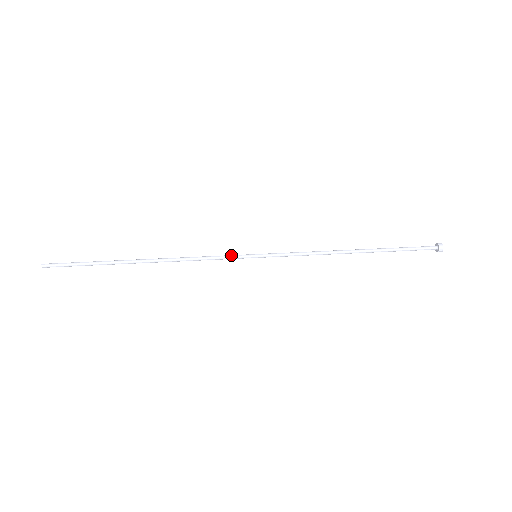
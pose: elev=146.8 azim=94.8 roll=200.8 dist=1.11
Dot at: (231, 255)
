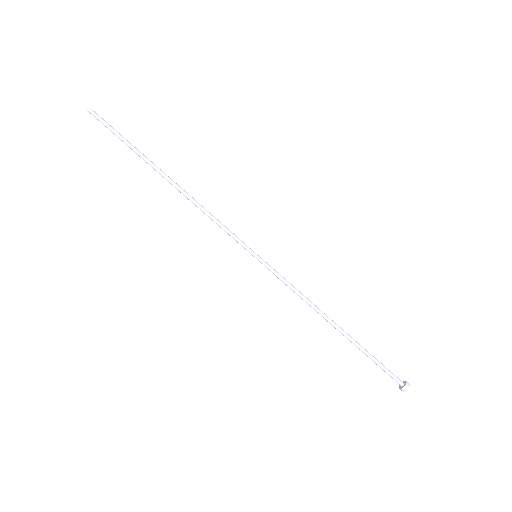
Dot at: (237, 238)
